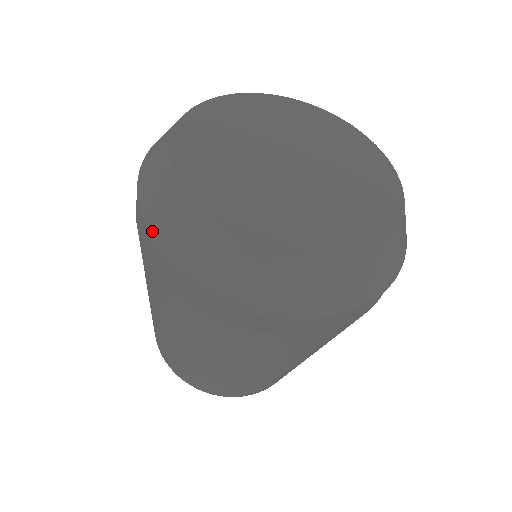
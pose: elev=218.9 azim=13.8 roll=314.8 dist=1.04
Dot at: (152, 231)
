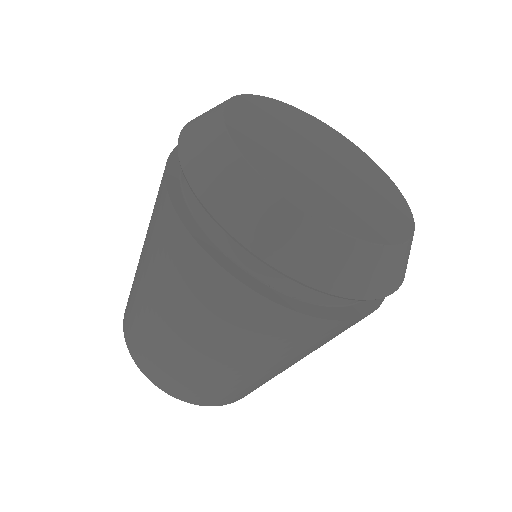
Dot at: (209, 207)
